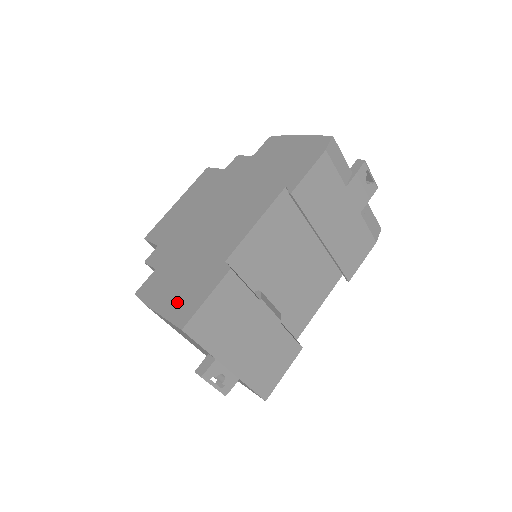
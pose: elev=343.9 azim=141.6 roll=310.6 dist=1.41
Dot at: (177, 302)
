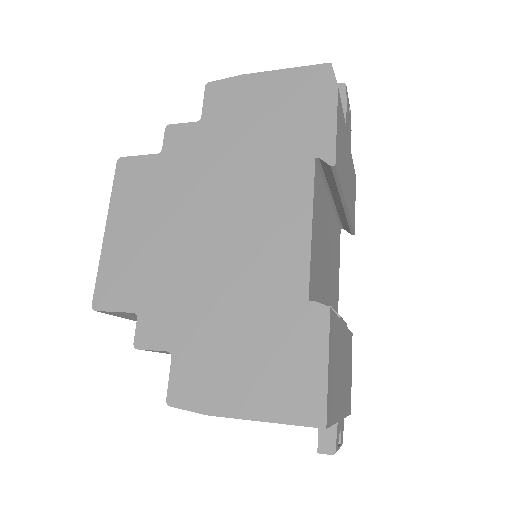
Dot at: (274, 390)
